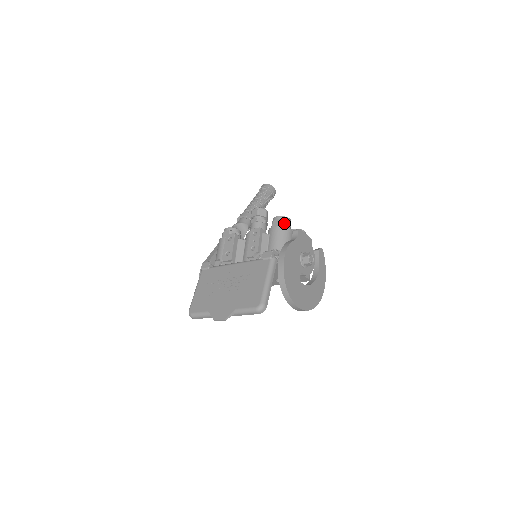
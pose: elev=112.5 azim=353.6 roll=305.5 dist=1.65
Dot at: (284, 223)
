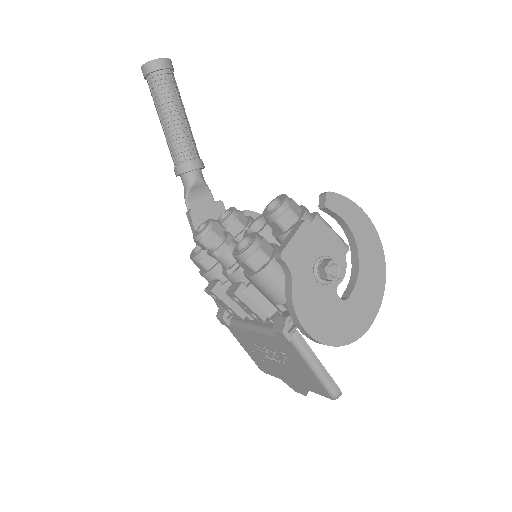
Dot at: (254, 262)
